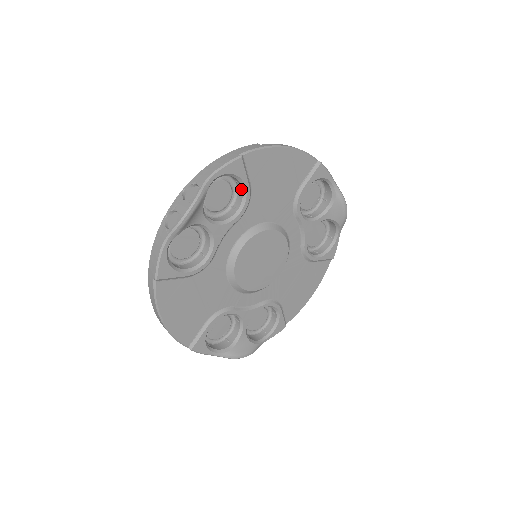
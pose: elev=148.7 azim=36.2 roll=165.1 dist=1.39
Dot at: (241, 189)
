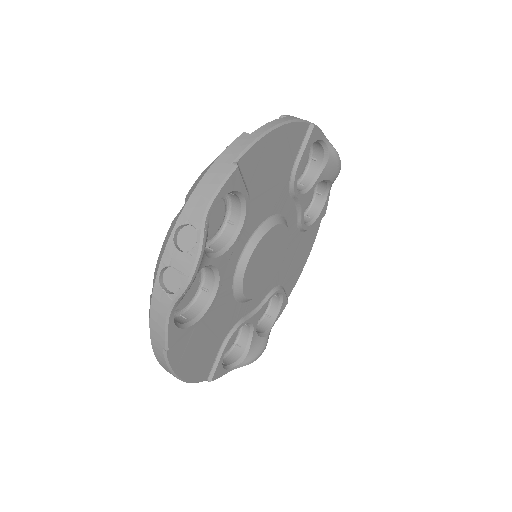
Dot at: (238, 200)
